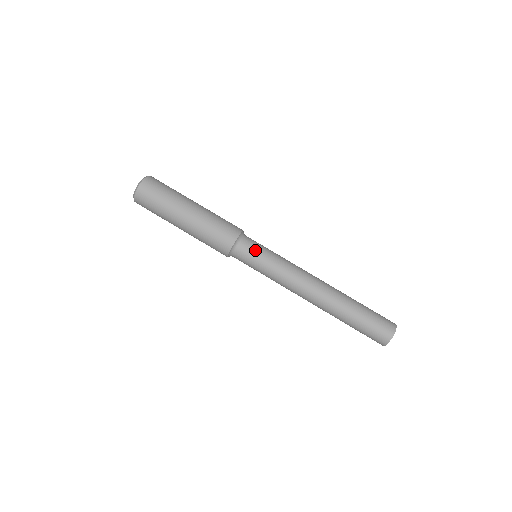
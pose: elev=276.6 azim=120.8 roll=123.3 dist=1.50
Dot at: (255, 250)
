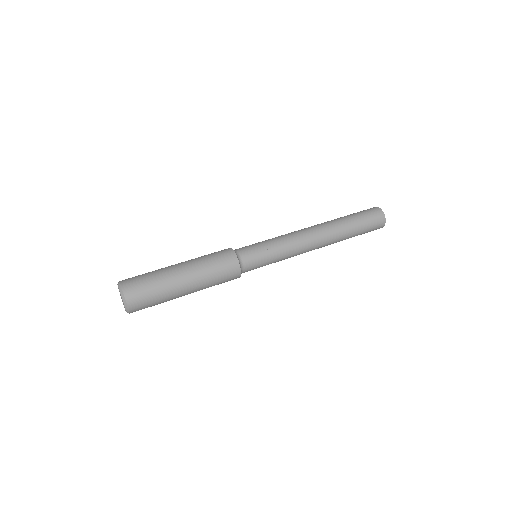
Dot at: (256, 253)
